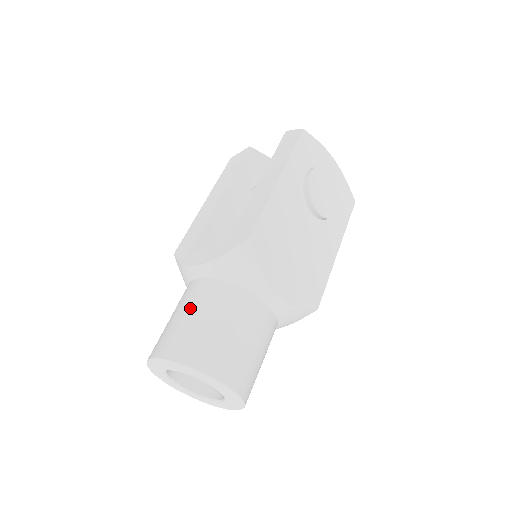
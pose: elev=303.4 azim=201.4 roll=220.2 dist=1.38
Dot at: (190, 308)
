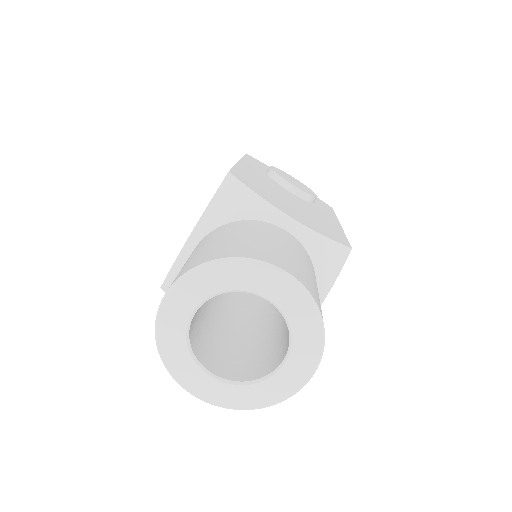
Dot at: (191, 255)
